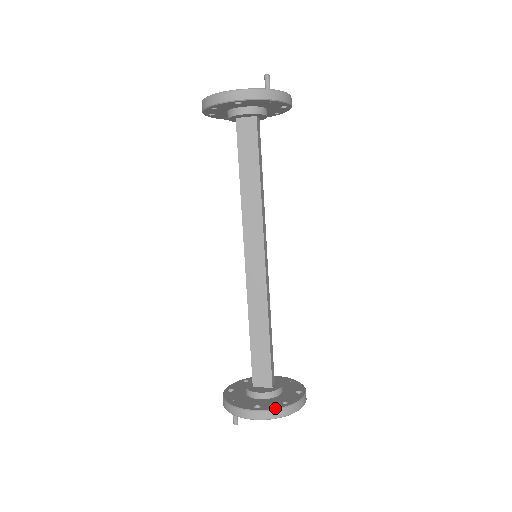
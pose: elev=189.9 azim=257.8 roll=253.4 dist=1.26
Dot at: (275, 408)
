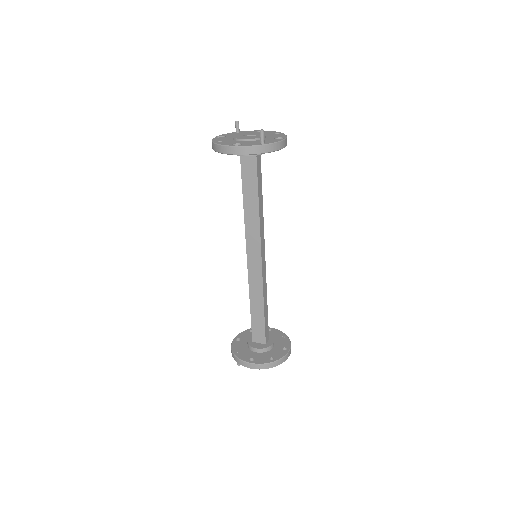
Dot at: (263, 363)
